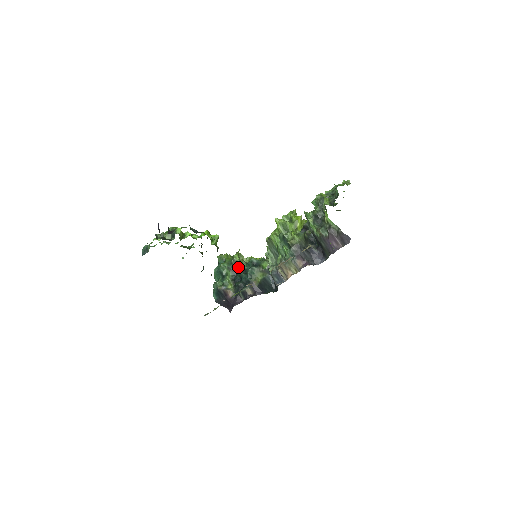
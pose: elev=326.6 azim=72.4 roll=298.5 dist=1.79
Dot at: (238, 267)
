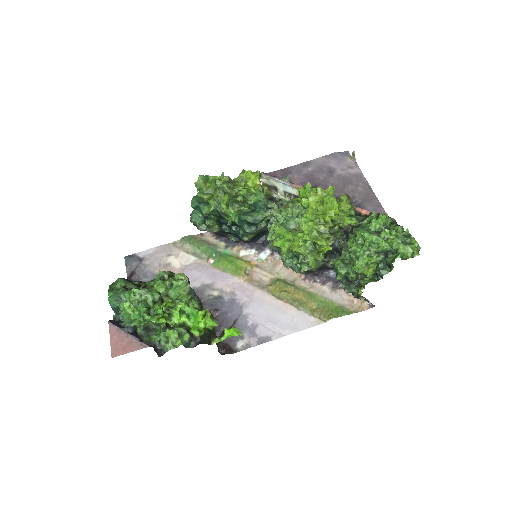
Dot at: (227, 219)
